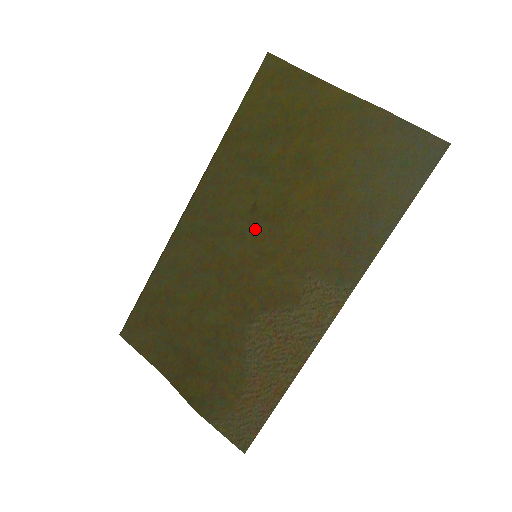
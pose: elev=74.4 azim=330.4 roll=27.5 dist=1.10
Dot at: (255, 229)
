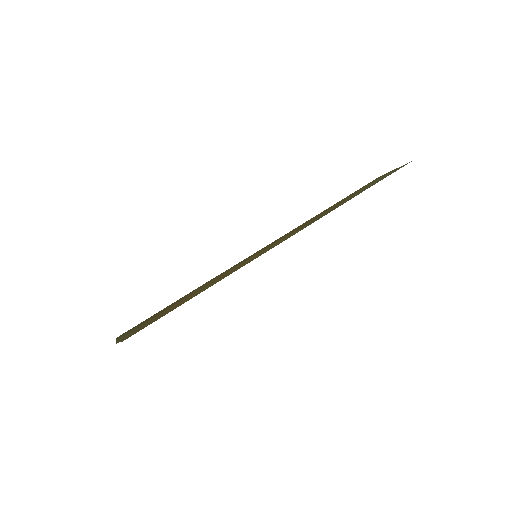
Dot at: occluded
